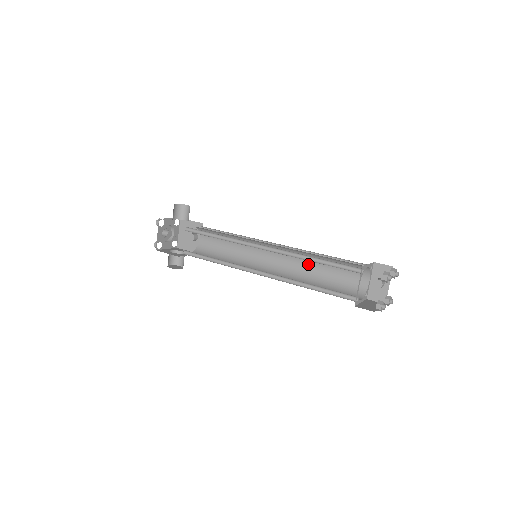
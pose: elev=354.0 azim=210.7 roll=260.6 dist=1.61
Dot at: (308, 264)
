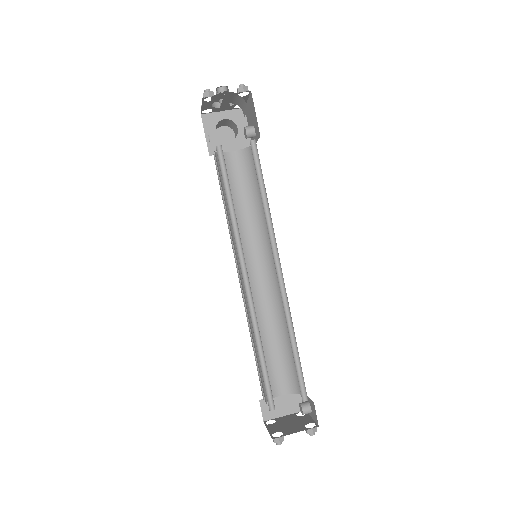
Dot at: occluded
